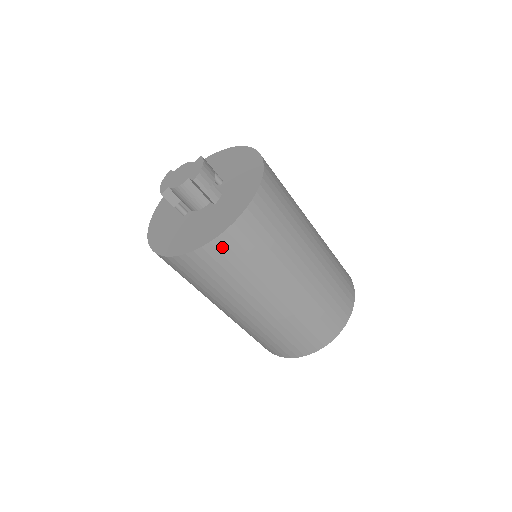
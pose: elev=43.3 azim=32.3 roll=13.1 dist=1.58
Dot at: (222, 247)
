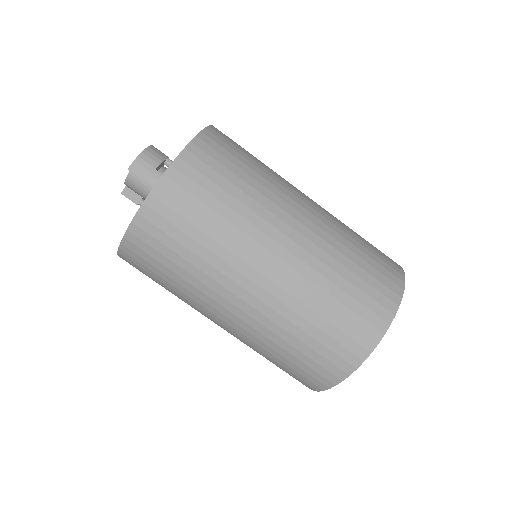
Dot at: (142, 234)
